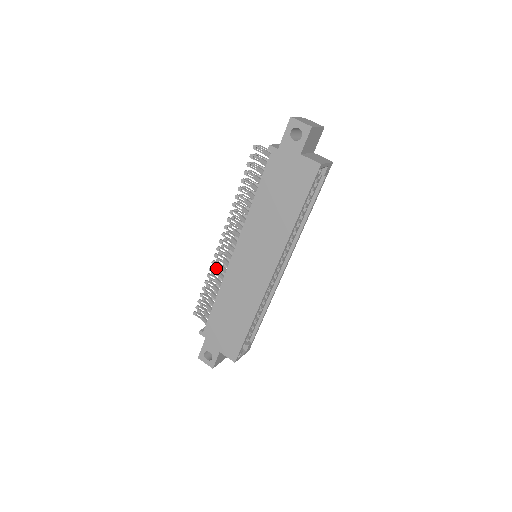
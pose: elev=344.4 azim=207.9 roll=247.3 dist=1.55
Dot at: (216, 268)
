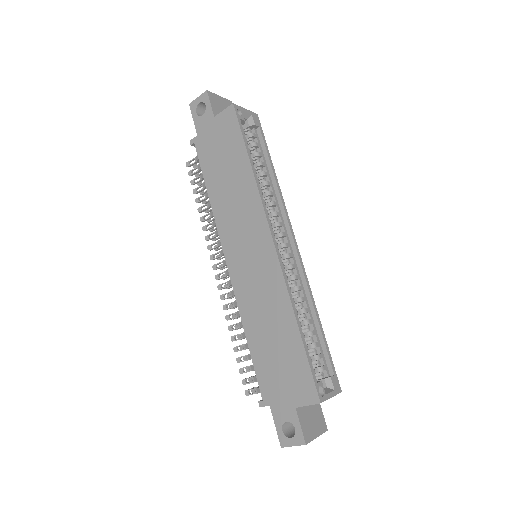
Dot at: occluded
